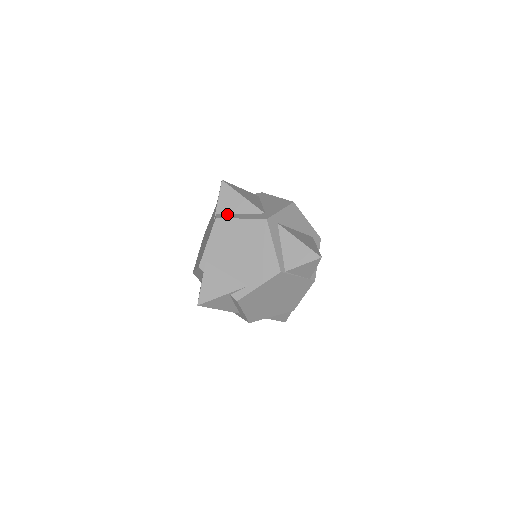
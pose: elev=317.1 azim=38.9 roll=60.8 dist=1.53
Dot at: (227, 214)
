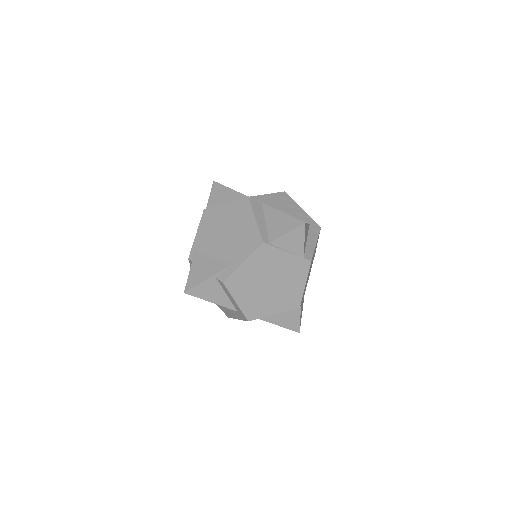
Dot at: occluded
